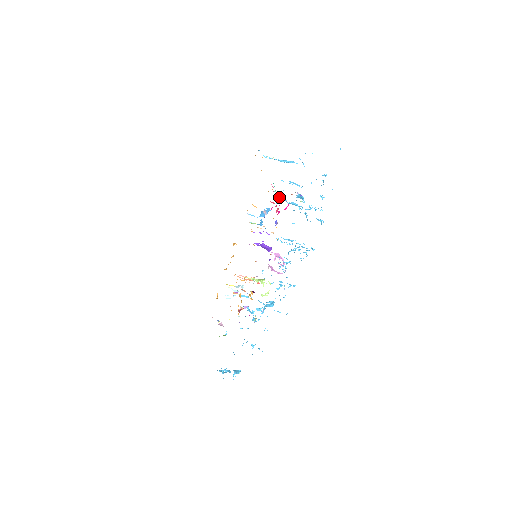
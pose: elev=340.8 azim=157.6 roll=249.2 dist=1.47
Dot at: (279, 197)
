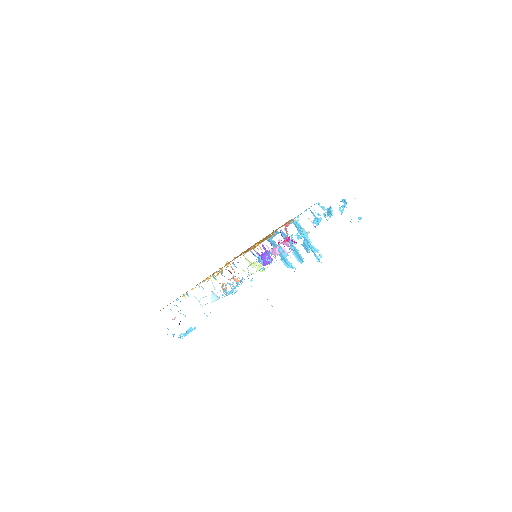
Dot at: occluded
